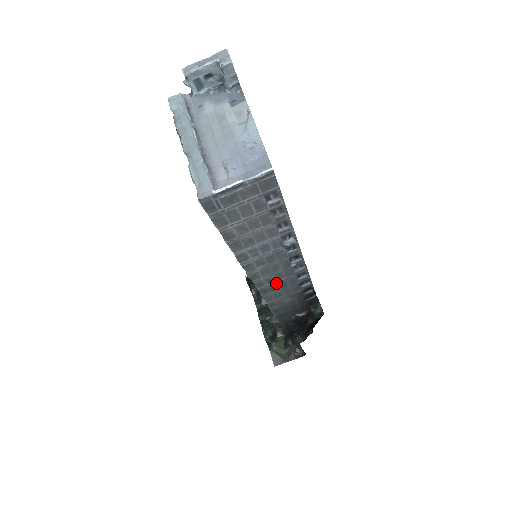
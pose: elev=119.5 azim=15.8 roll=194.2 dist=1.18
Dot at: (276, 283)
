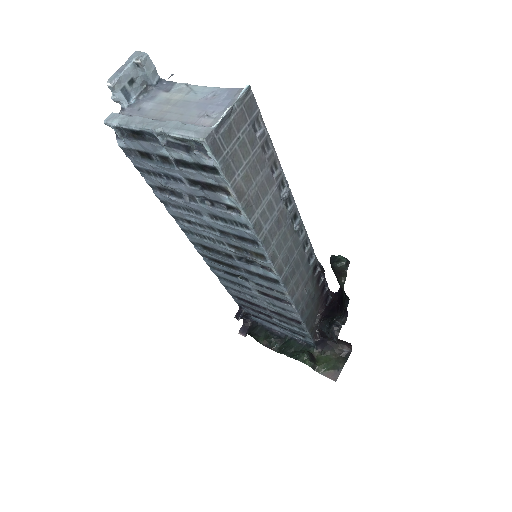
Dot at: (291, 264)
